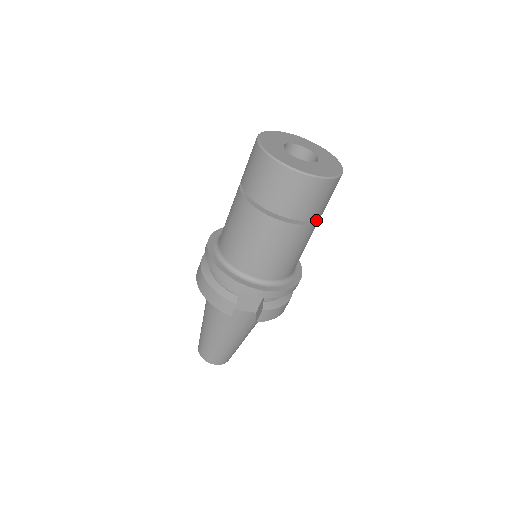
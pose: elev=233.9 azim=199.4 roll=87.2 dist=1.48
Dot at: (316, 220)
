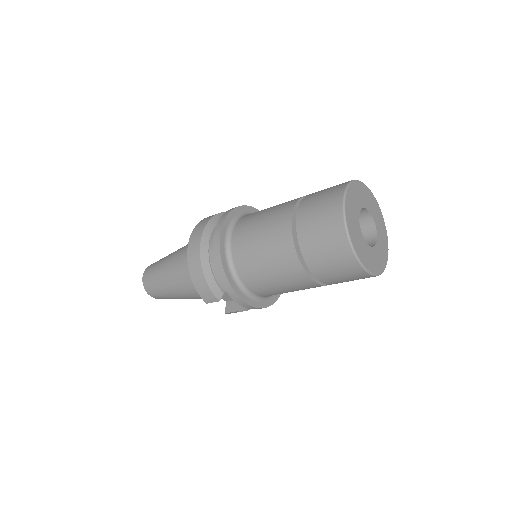
Dot at: occluded
